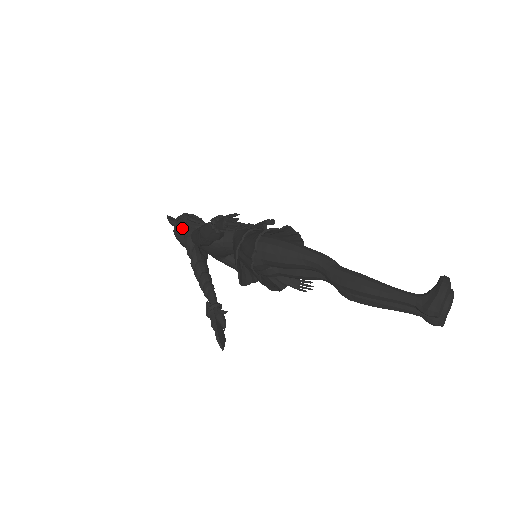
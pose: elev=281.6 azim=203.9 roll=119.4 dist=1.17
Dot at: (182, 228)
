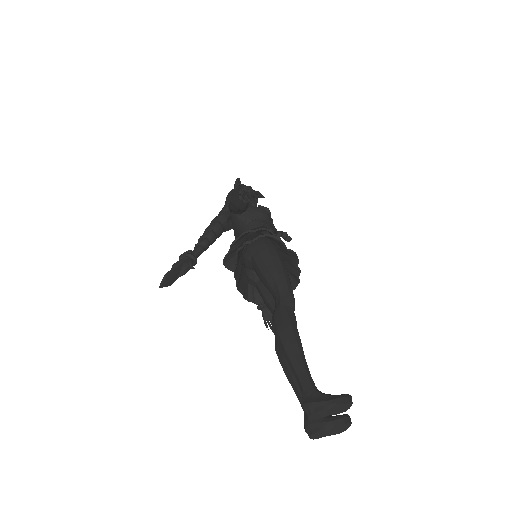
Dot at: occluded
